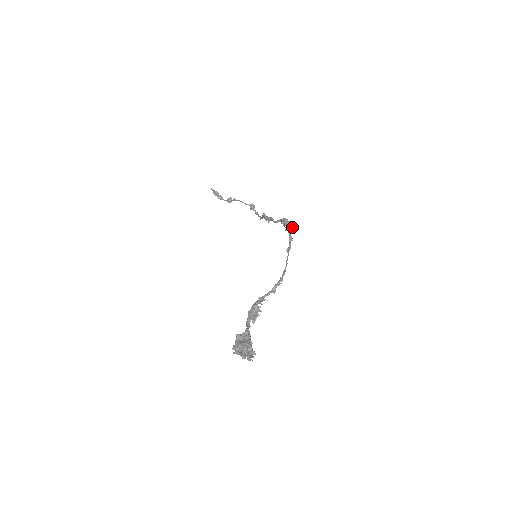
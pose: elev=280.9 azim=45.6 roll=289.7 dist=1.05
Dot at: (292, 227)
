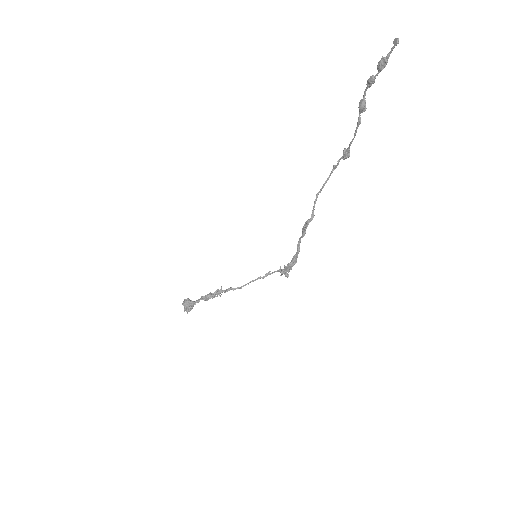
Dot at: (285, 276)
